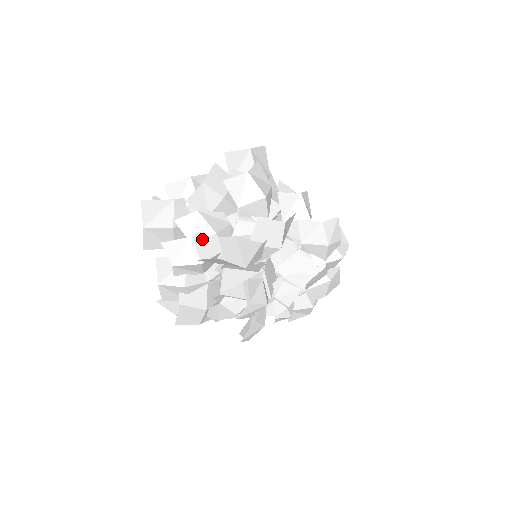
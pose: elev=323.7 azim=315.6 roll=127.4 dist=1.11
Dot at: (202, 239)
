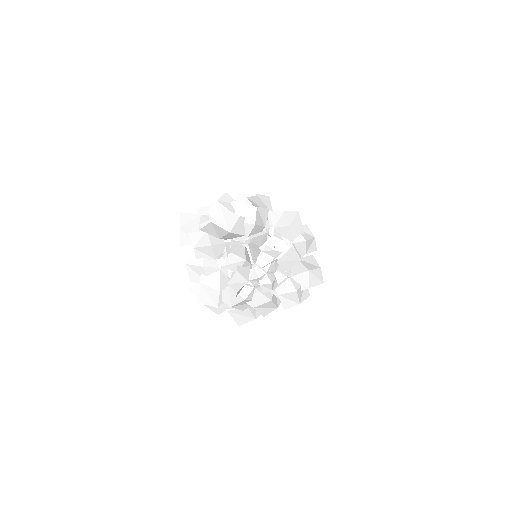
Dot at: occluded
